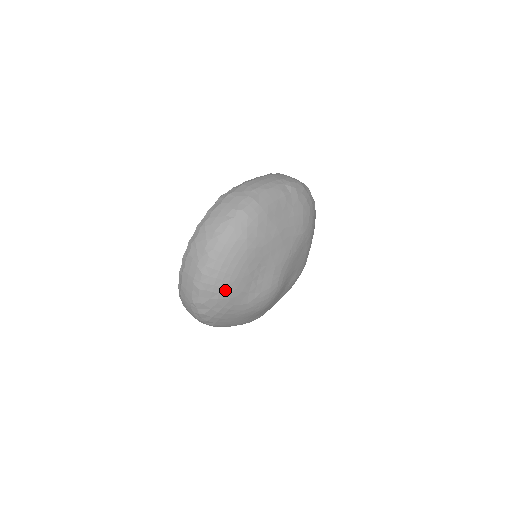
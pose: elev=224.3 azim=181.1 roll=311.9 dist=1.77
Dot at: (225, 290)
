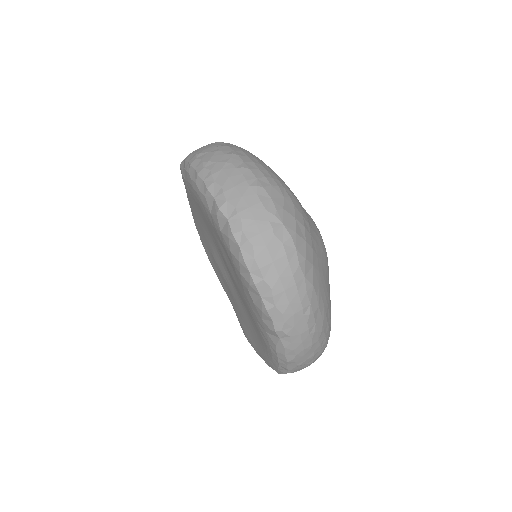
Dot at: (285, 187)
